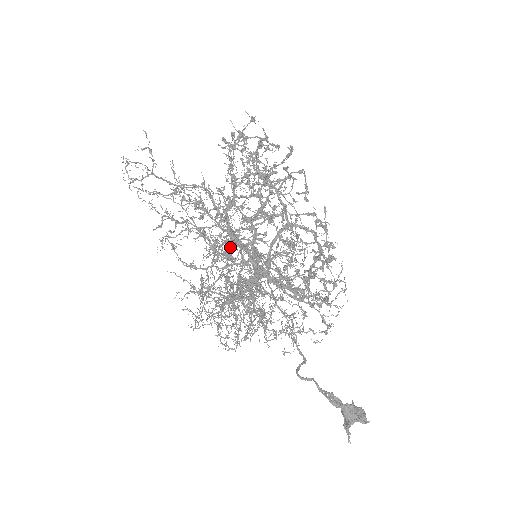
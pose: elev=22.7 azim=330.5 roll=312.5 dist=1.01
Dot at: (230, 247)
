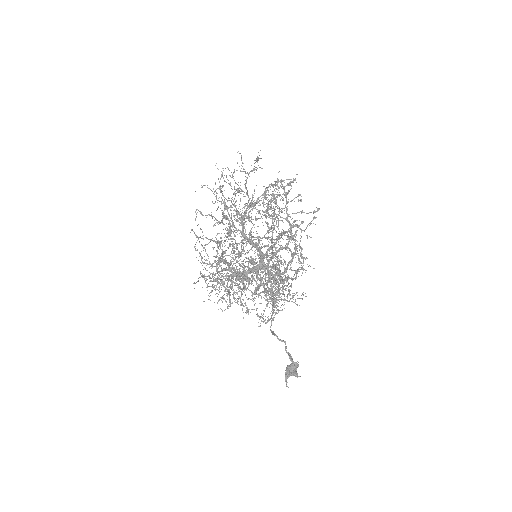
Dot at: (243, 242)
